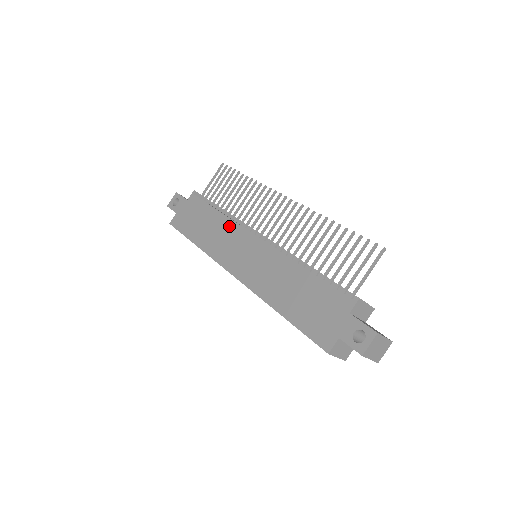
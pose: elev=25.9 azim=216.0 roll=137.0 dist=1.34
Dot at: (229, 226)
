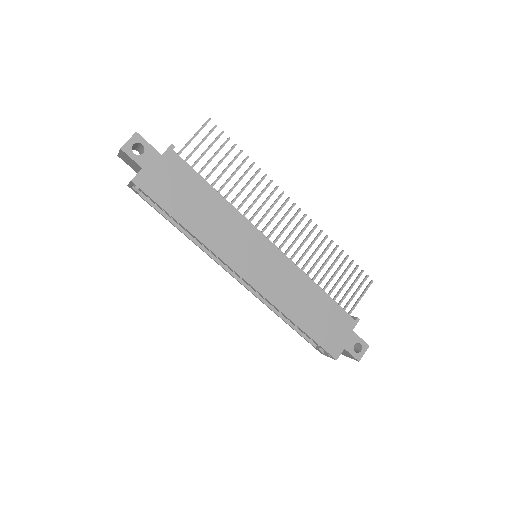
Dot at: (236, 219)
